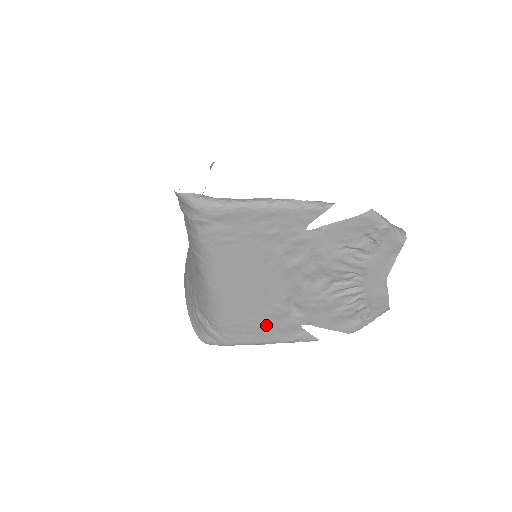
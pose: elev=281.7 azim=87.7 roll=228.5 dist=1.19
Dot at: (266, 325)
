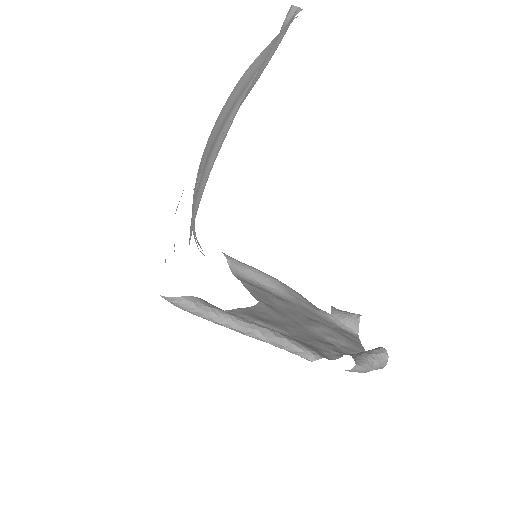
Dot at: (248, 283)
